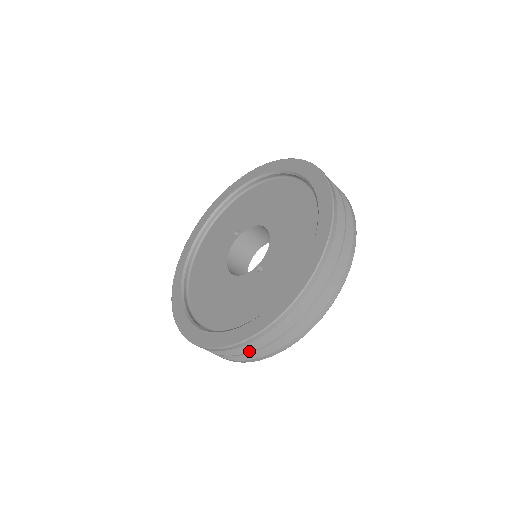
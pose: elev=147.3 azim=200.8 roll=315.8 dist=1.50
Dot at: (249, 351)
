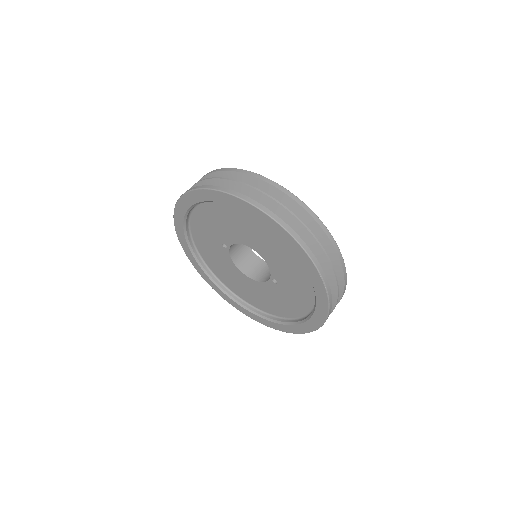
Dot at: occluded
